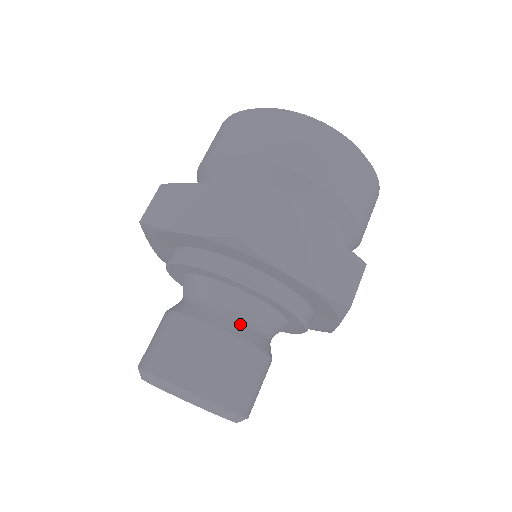
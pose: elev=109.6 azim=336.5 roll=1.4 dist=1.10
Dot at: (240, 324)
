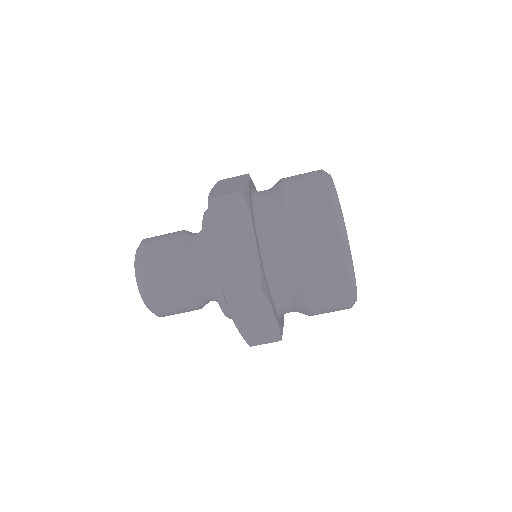
Dot at: (200, 294)
